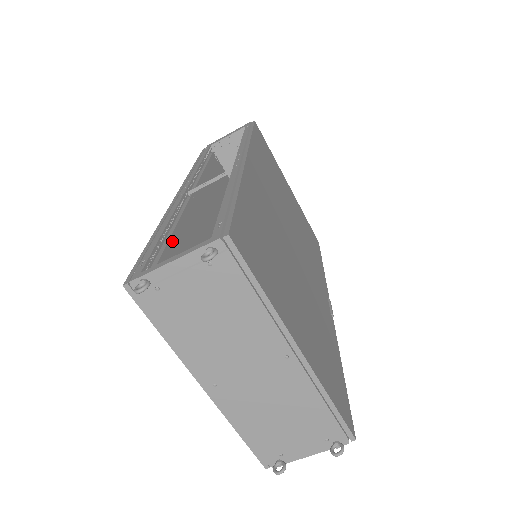
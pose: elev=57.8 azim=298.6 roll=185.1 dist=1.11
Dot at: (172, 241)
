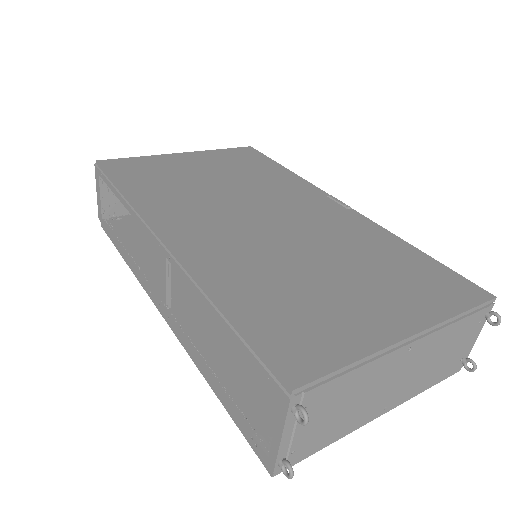
Dot at: (229, 377)
